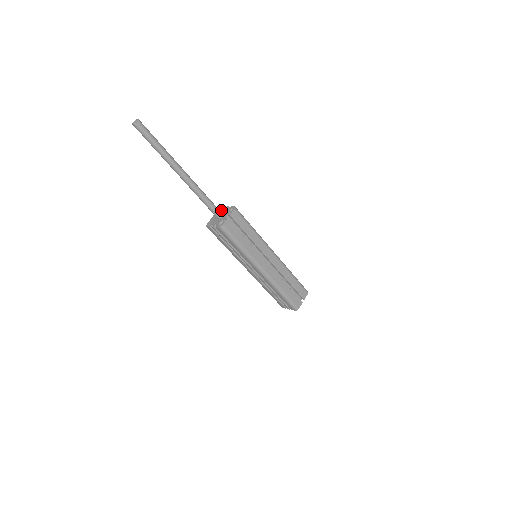
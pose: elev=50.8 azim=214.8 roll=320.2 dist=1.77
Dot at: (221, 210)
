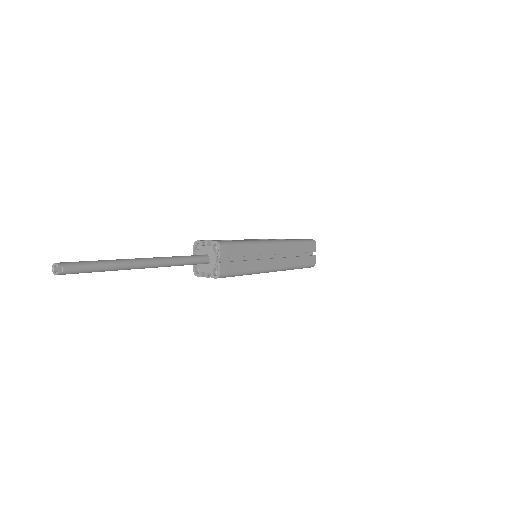
Dot at: (200, 248)
